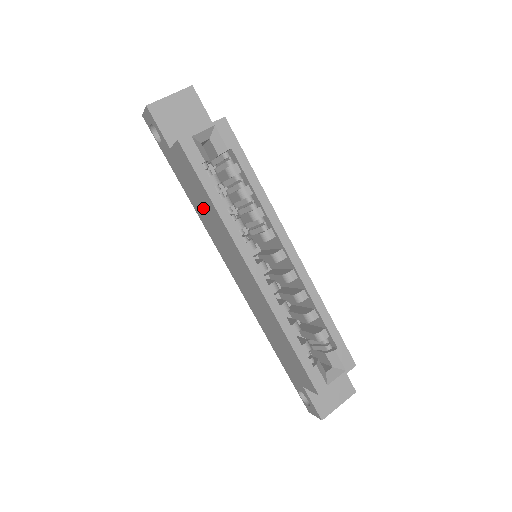
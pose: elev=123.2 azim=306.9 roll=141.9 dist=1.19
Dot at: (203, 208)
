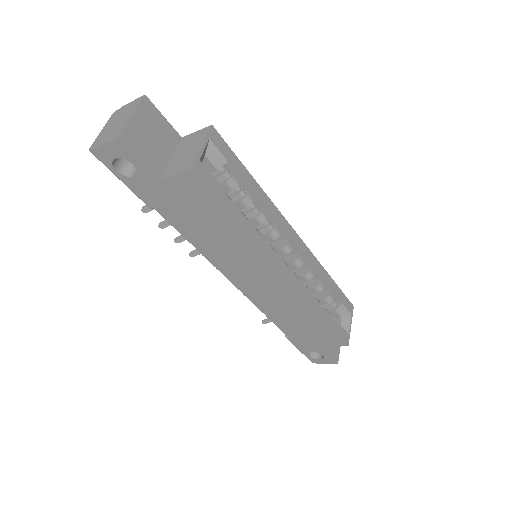
Dot at: (209, 232)
